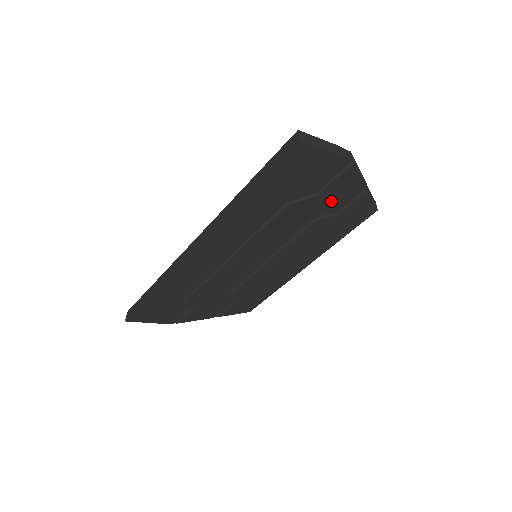
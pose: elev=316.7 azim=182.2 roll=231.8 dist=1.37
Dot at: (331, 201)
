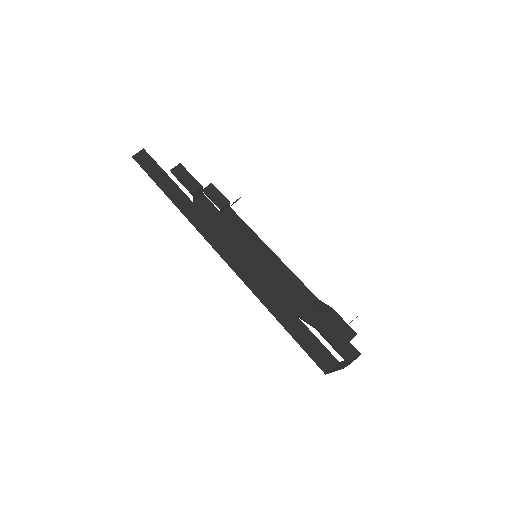
Dot at: occluded
